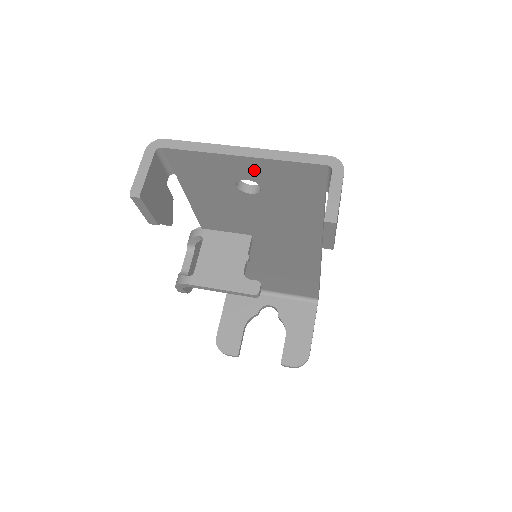
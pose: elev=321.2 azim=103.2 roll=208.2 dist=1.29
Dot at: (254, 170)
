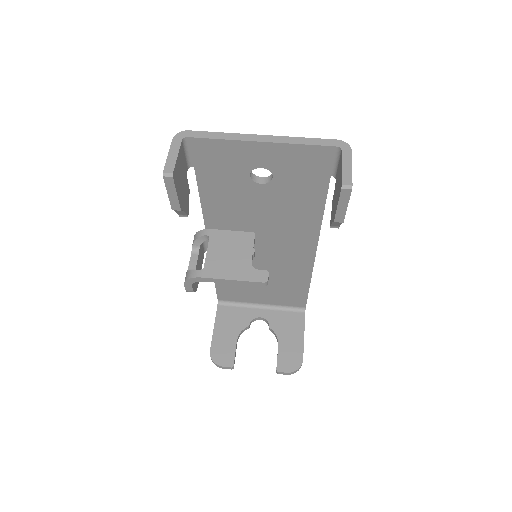
Dot at: (270, 157)
